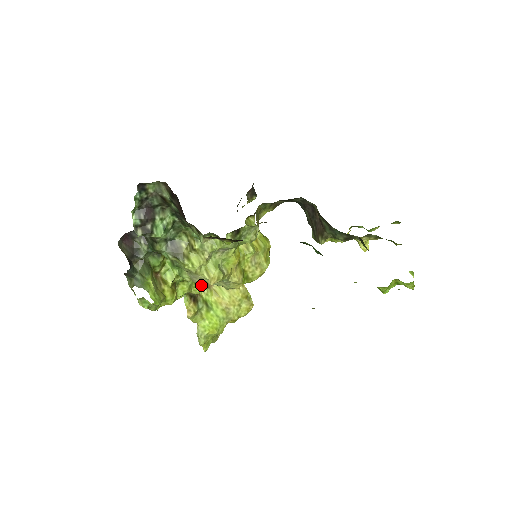
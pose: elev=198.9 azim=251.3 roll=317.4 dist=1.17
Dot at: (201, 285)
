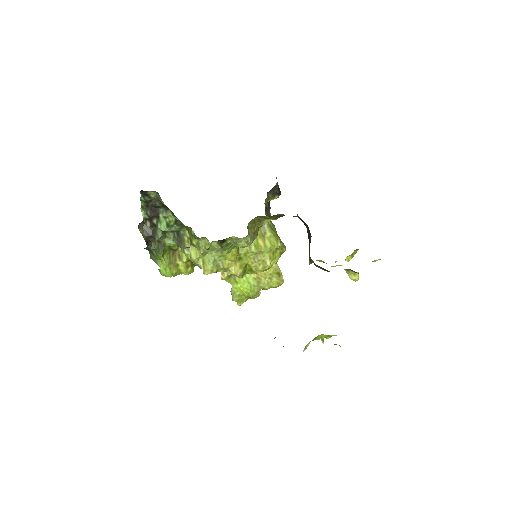
Dot at: occluded
